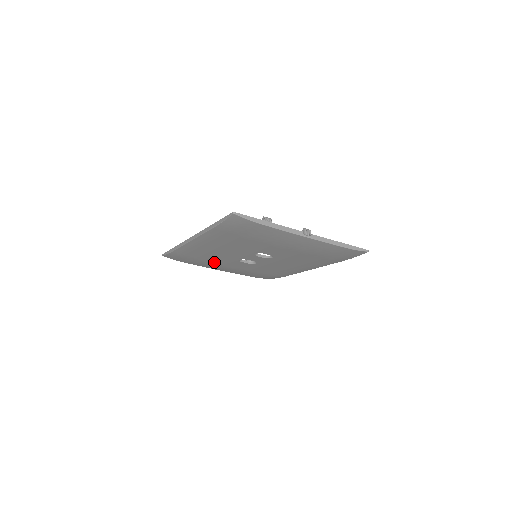
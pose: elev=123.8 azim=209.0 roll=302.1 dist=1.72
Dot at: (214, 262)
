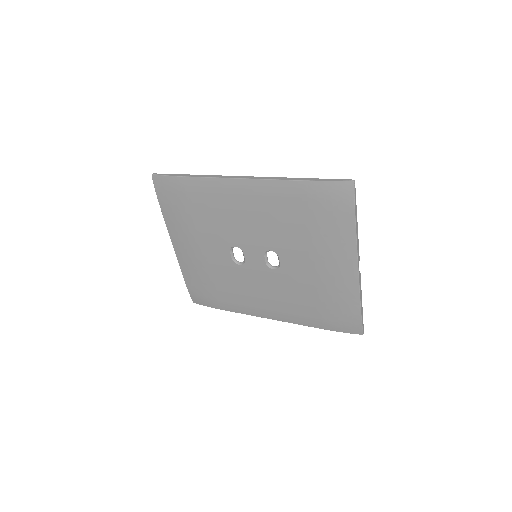
Dot at: (199, 228)
